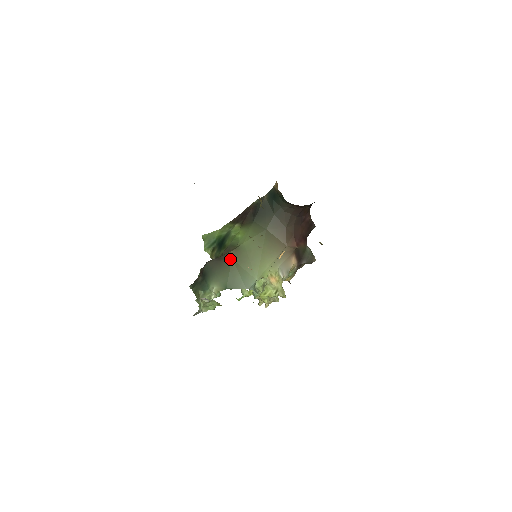
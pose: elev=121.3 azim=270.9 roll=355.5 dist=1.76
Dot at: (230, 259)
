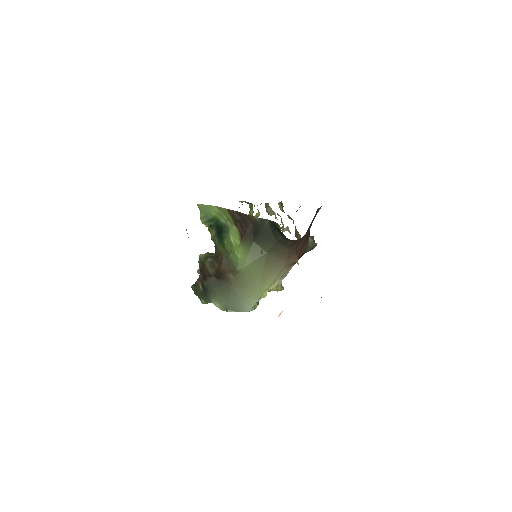
Dot at: (230, 284)
